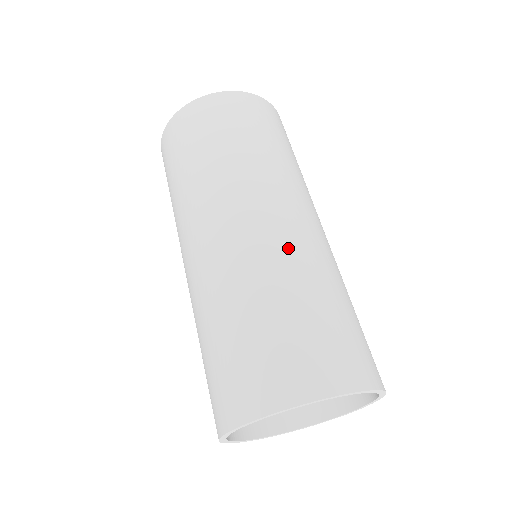
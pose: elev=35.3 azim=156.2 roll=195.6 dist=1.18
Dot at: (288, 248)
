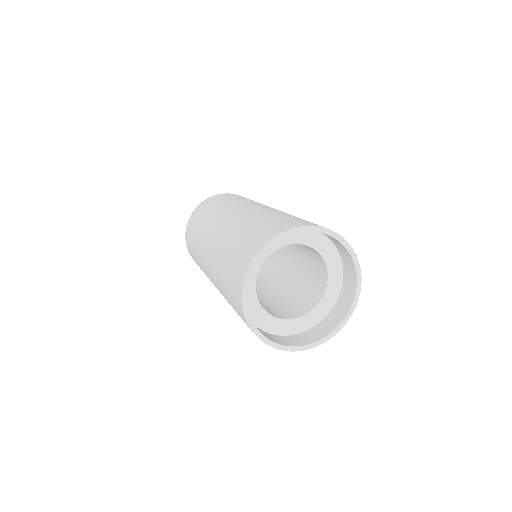
Dot at: (226, 230)
